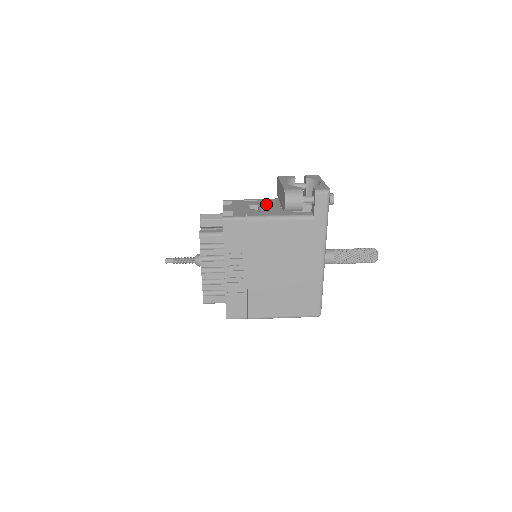
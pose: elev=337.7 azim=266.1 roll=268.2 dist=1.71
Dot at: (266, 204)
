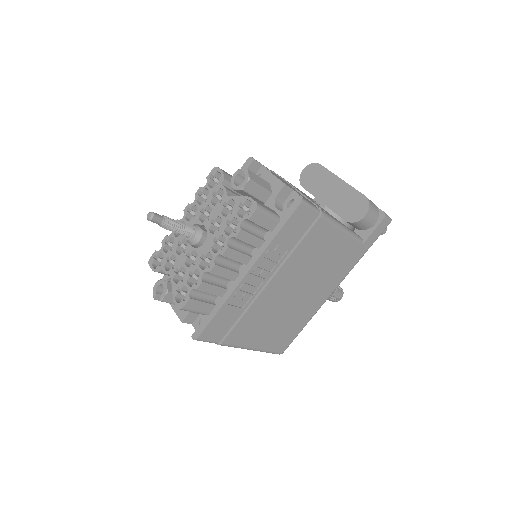
Dot at: occluded
